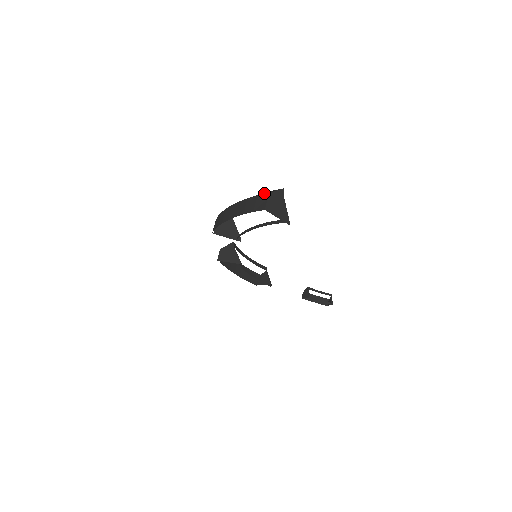
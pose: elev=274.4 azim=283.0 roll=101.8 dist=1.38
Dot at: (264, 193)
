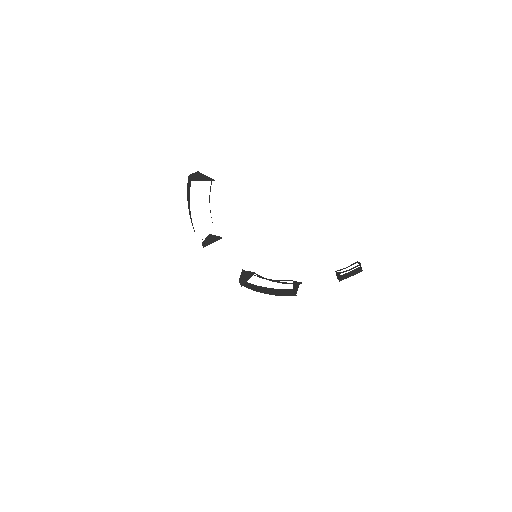
Dot at: occluded
